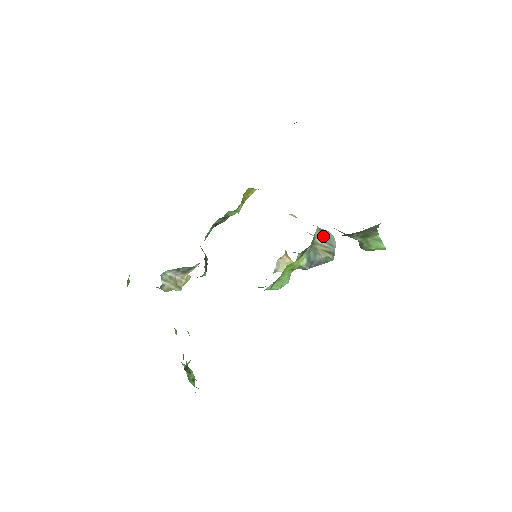
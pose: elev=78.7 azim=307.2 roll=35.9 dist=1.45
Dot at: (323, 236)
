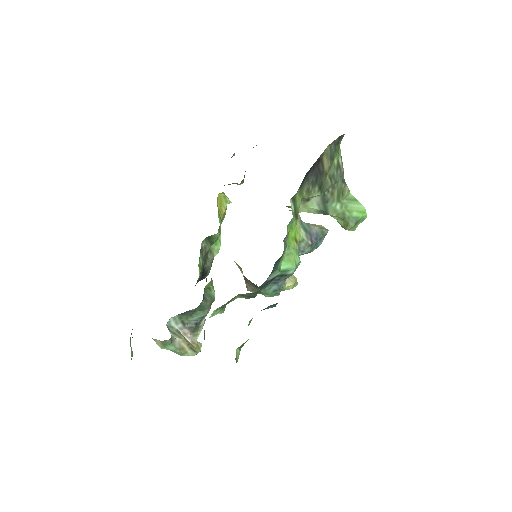
Dot at: occluded
